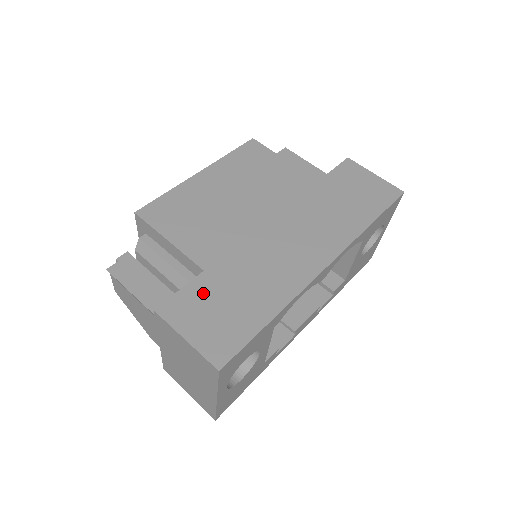
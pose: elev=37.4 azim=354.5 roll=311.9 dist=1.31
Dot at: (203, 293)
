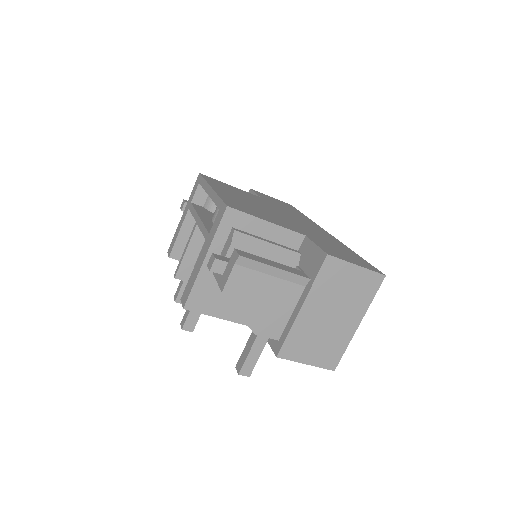
Dot at: (324, 245)
